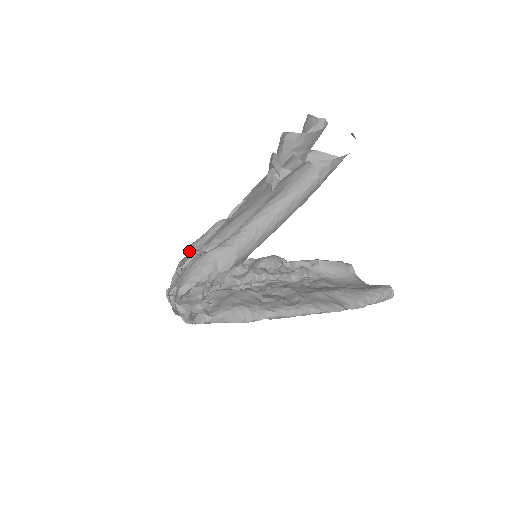
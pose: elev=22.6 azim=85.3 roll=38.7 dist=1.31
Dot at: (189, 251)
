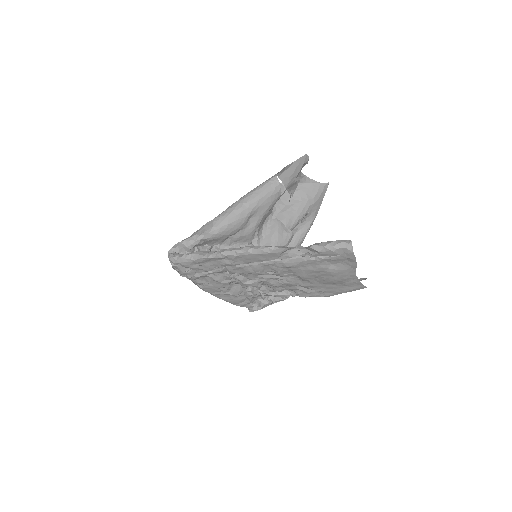
Dot at: occluded
